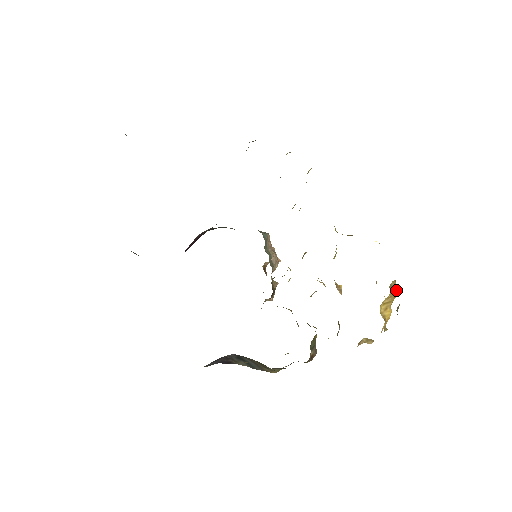
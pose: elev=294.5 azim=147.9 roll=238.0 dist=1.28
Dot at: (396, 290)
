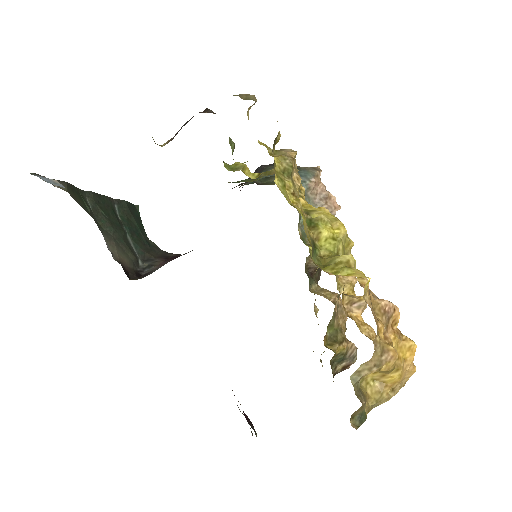
Dot at: (377, 370)
